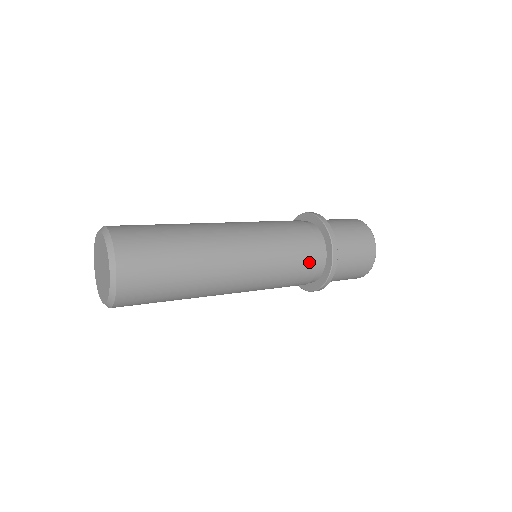
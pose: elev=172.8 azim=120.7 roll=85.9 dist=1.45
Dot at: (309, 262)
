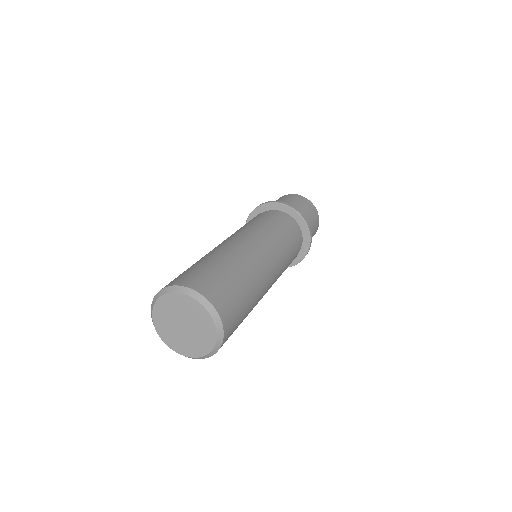
Dot at: occluded
